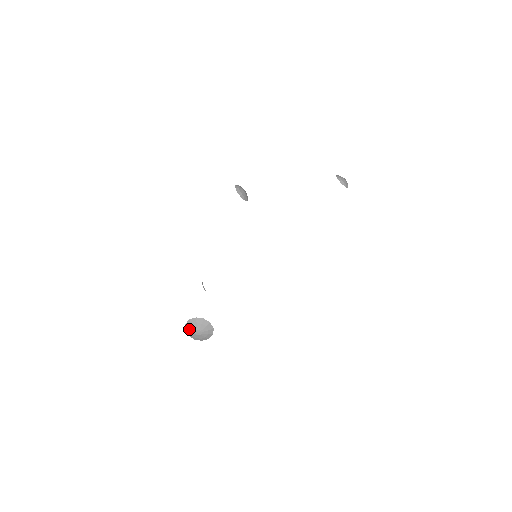
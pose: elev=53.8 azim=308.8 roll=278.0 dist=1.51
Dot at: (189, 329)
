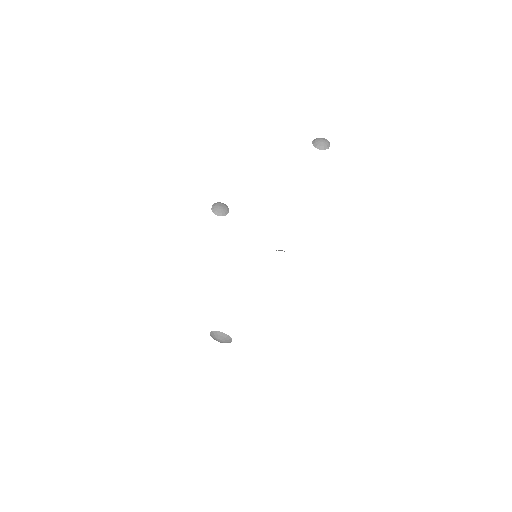
Dot at: (214, 339)
